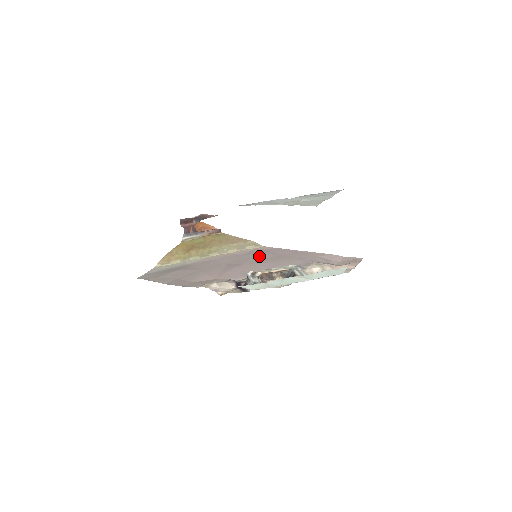
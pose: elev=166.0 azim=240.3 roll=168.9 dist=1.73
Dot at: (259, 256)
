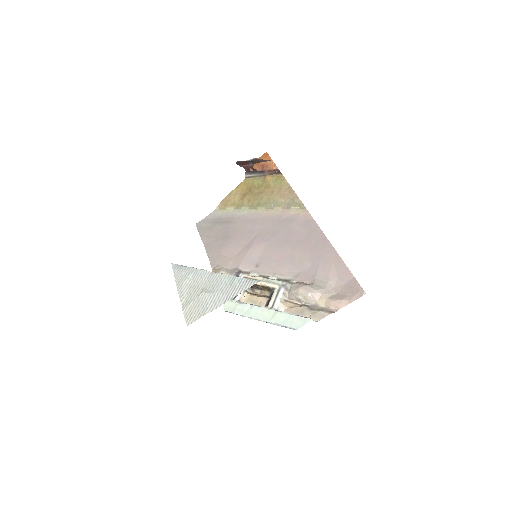
Dot at: (289, 232)
